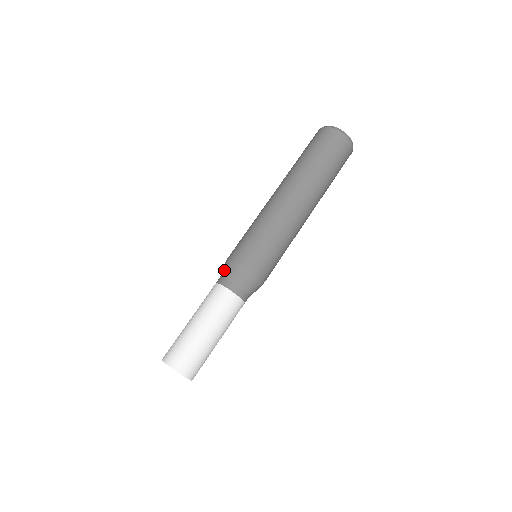
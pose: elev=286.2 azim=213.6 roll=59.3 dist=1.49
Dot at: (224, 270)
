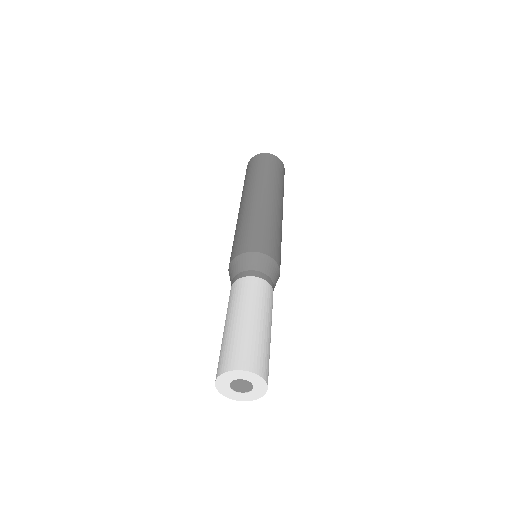
Dot at: (239, 265)
